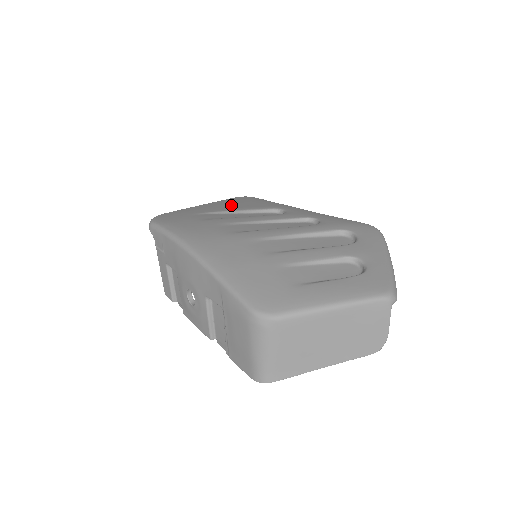
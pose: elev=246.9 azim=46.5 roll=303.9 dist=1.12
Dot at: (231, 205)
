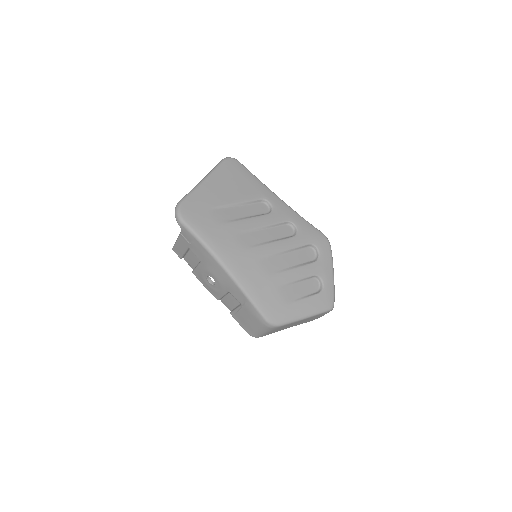
Dot at: (230, 189)
